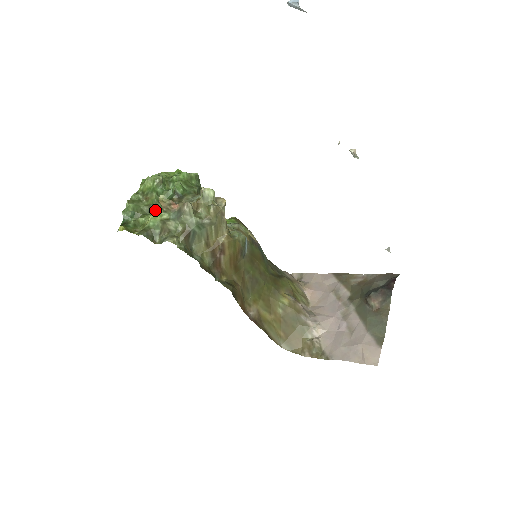
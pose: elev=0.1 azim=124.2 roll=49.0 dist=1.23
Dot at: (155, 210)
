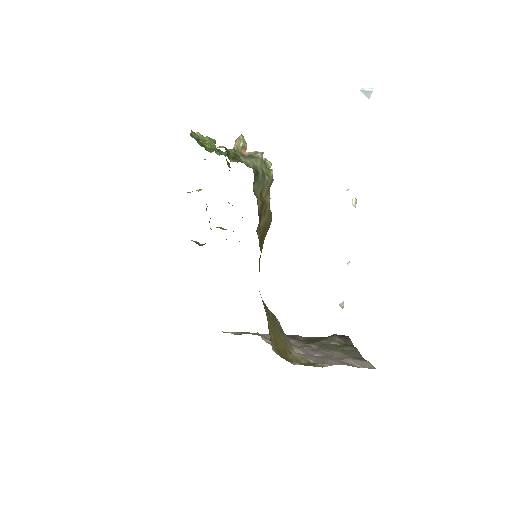
Dot at: occluded
